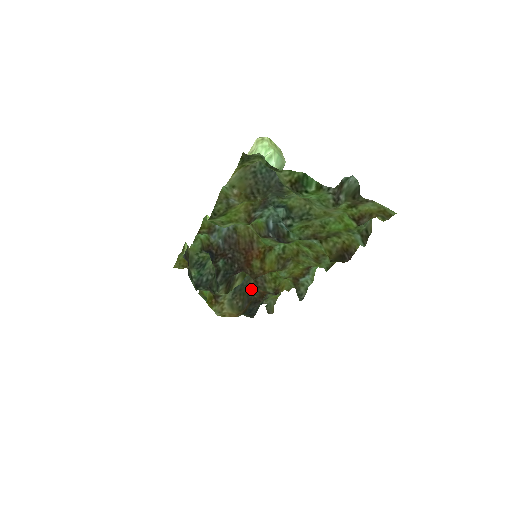
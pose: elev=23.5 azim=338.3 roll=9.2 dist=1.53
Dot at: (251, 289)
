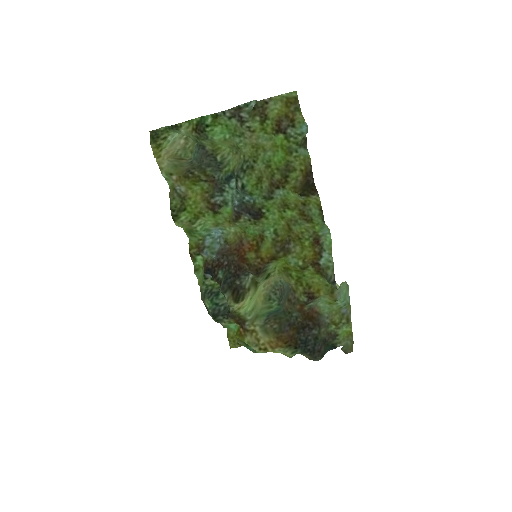
Dot at: (289, 313)
